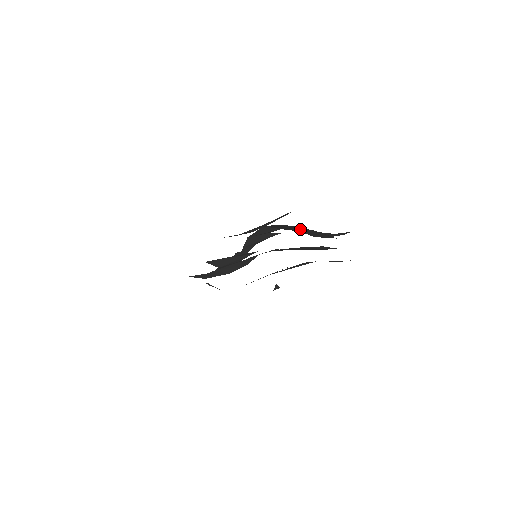
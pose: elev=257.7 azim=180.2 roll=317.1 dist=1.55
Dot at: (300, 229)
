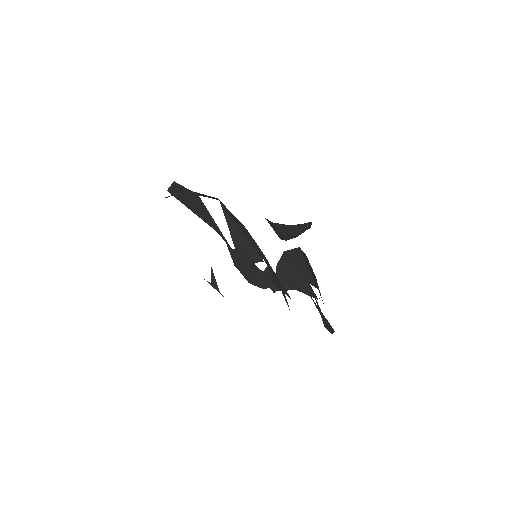
Dot at: occluded
